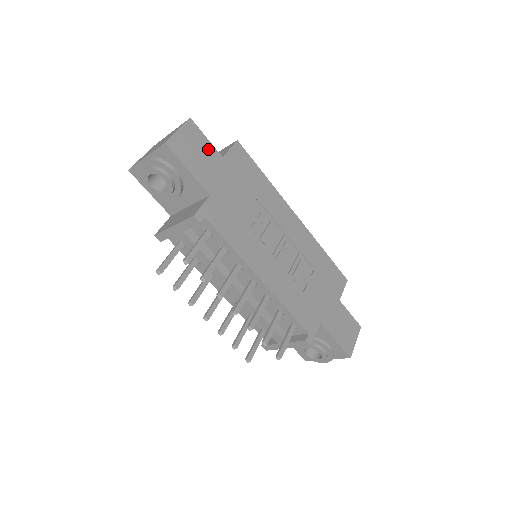
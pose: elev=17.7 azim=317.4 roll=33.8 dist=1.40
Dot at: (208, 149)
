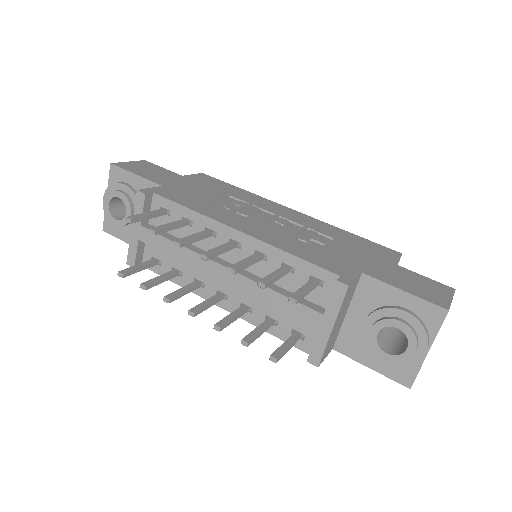
Dot at: (164, 171)
